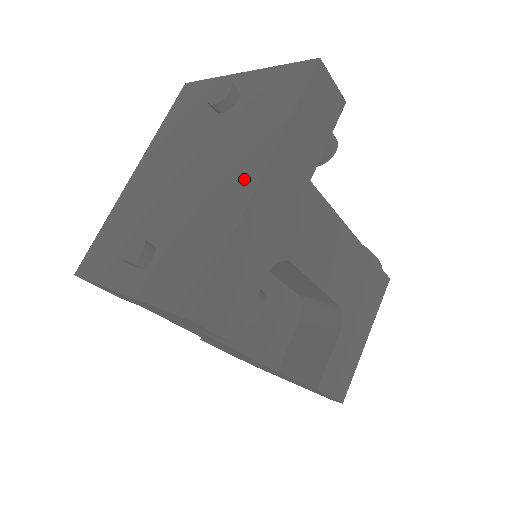
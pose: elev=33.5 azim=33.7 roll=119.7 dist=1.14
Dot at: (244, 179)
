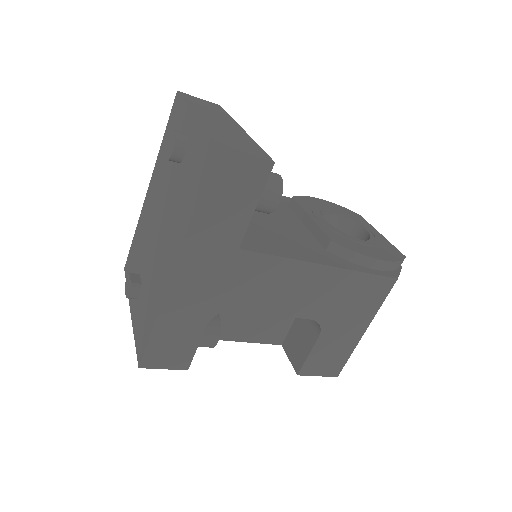
Dot at: (169, 262)
